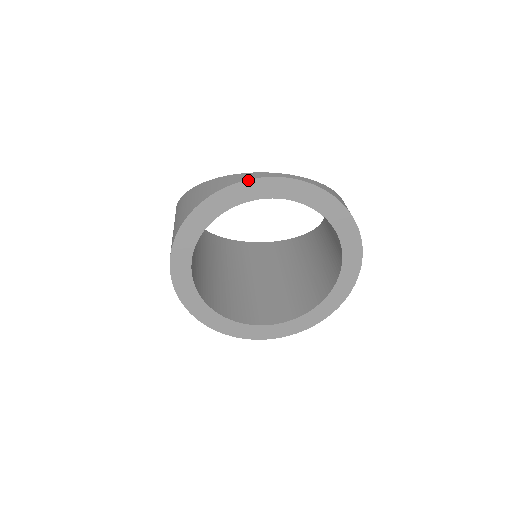
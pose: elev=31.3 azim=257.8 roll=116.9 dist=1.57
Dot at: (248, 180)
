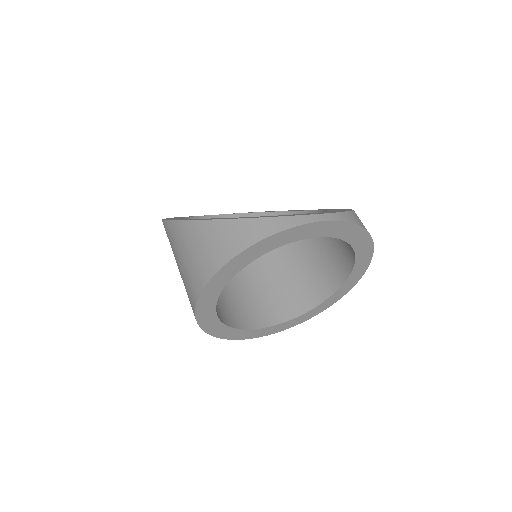
Dot at: (285, 230)
